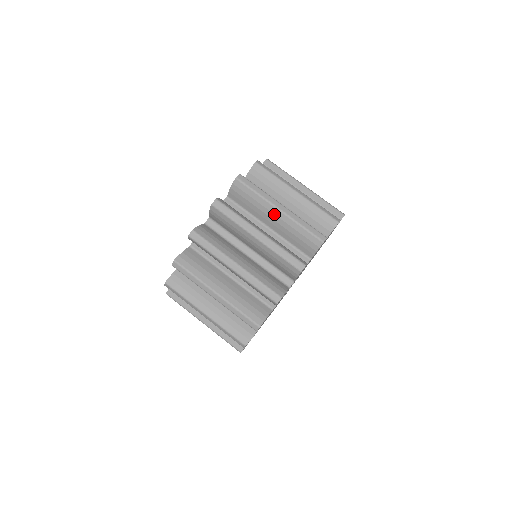
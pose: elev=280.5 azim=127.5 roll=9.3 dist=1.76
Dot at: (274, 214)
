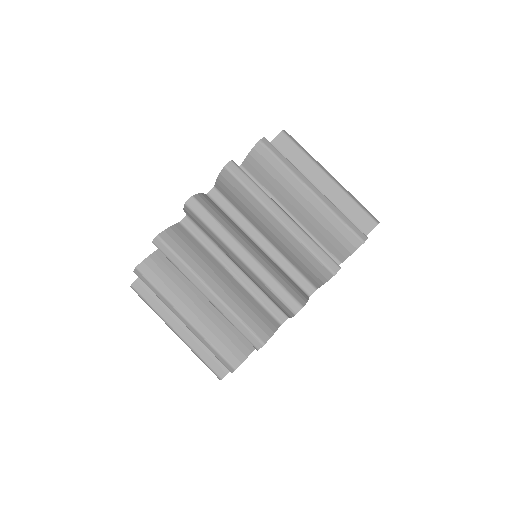
Dot at: occluded
